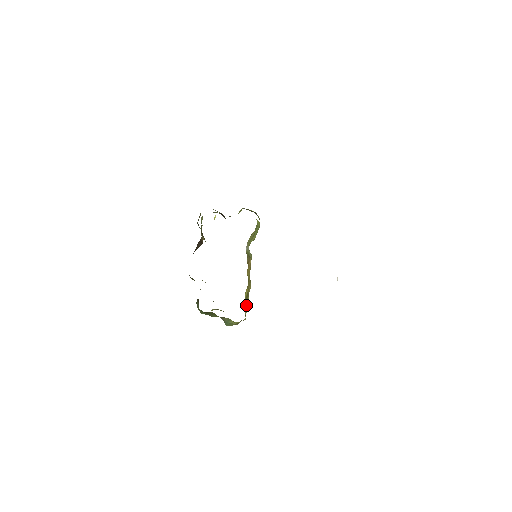
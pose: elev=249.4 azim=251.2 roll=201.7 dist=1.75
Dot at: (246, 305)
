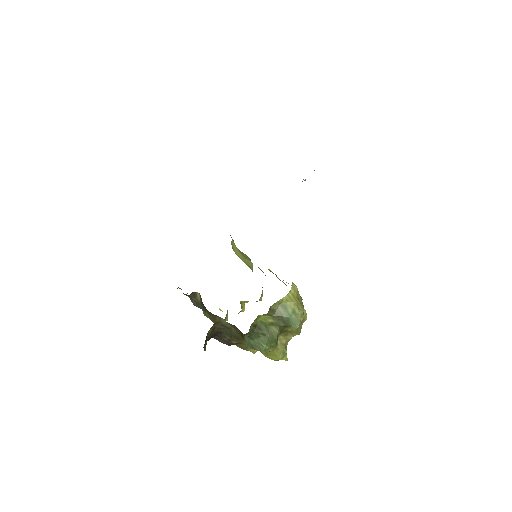
Dot at: occluded
